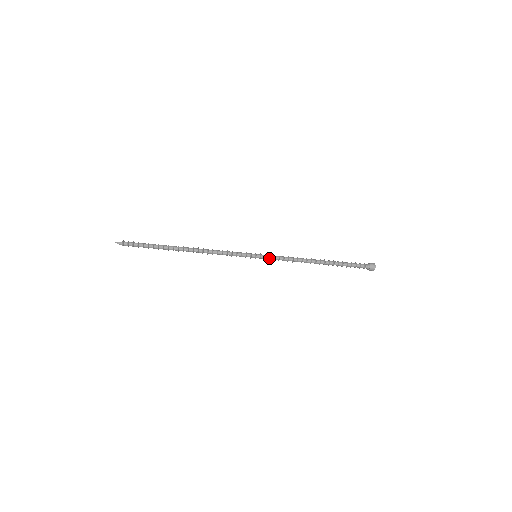
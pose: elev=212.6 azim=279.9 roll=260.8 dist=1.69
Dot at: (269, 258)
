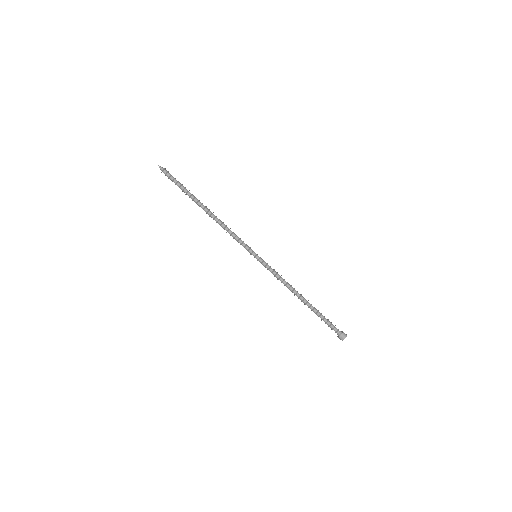
Dot at: (266, 264)
